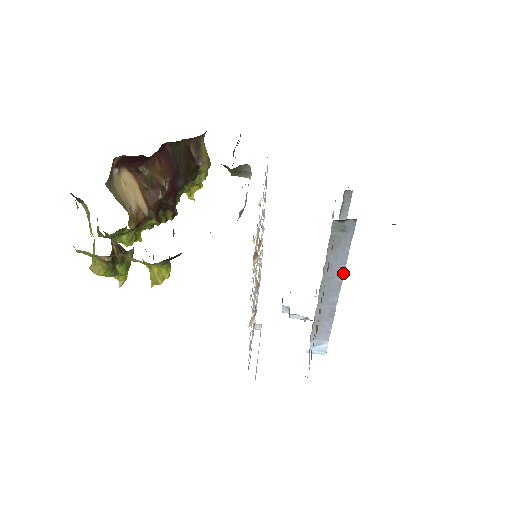
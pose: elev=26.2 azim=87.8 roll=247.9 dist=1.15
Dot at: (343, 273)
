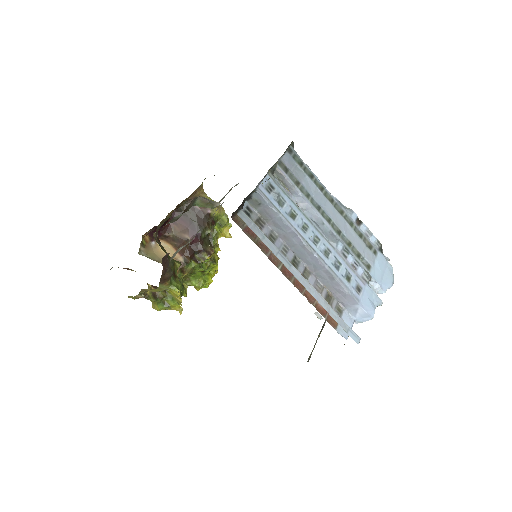
Dot at: (298, 237)
